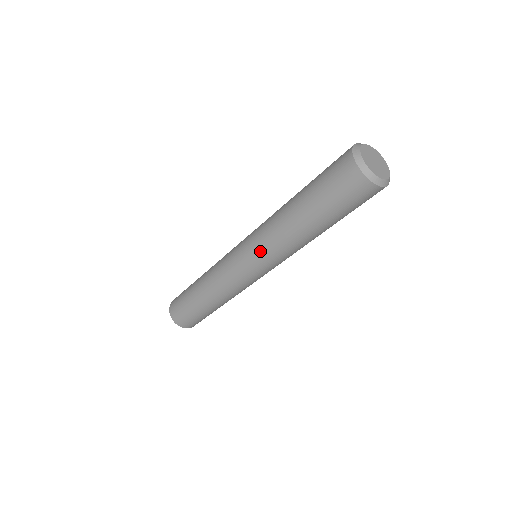
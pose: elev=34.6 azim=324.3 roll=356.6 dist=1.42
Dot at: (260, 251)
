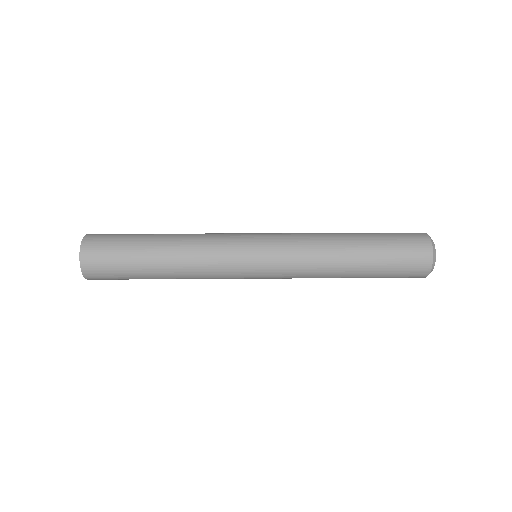
Dot at: (286, 278)
